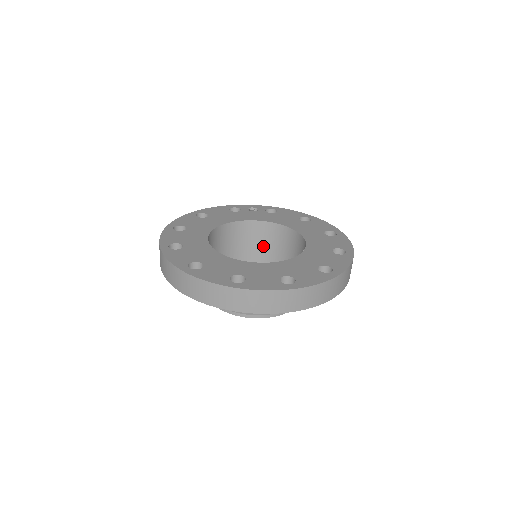
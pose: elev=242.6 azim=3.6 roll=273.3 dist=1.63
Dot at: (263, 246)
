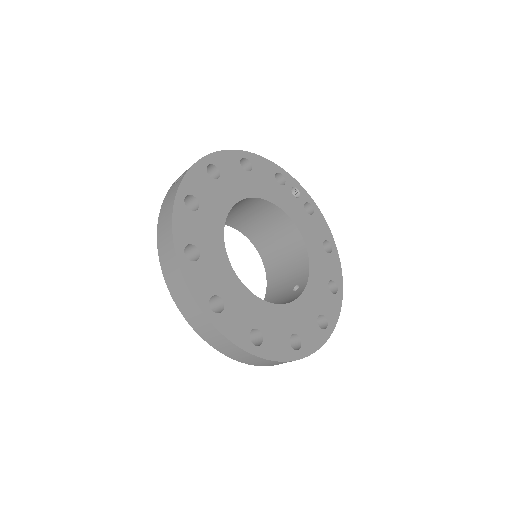
Dot at: (272, 234)
